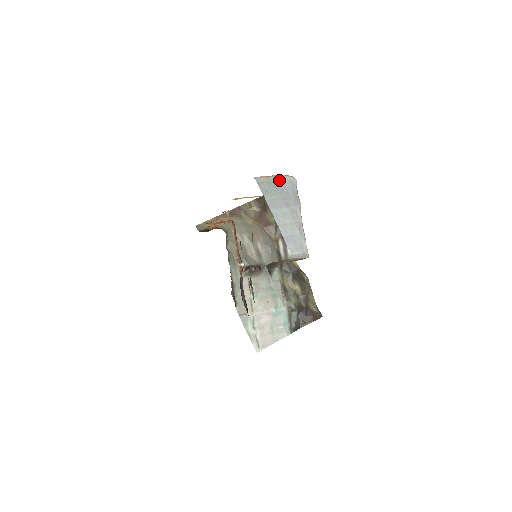
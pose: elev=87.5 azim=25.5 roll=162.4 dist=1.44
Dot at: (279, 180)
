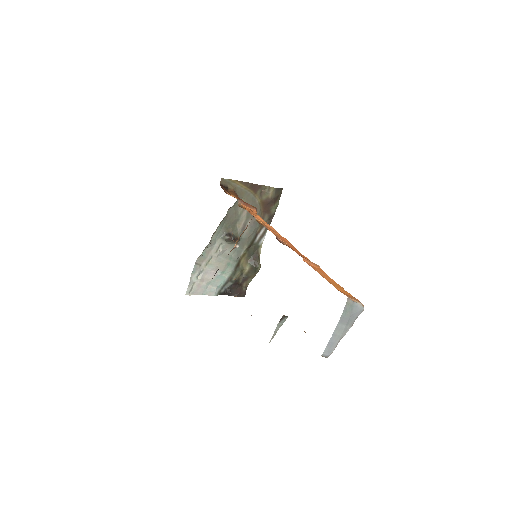
Dot at: (357, 306)
